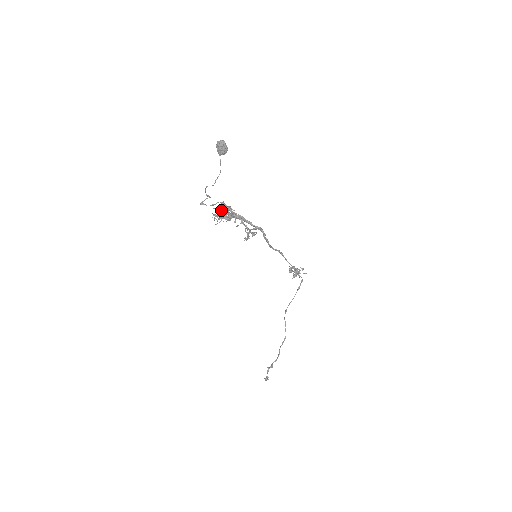
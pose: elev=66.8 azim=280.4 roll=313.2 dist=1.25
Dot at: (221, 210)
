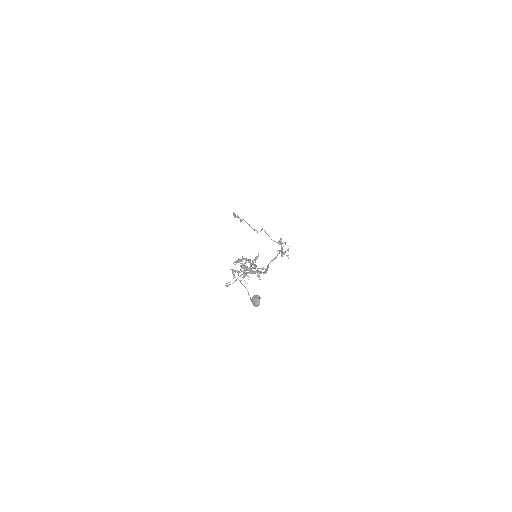
Dot at: (241, 265)
